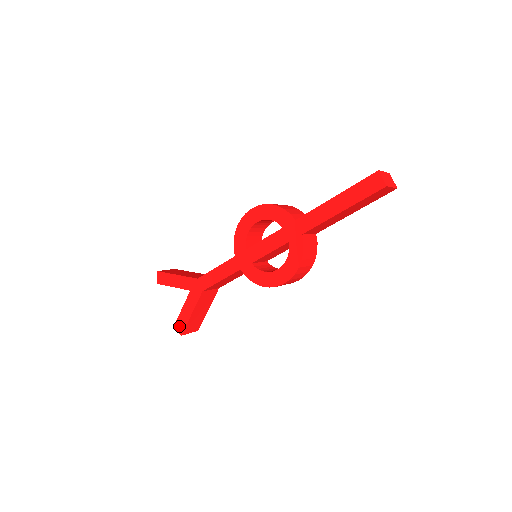
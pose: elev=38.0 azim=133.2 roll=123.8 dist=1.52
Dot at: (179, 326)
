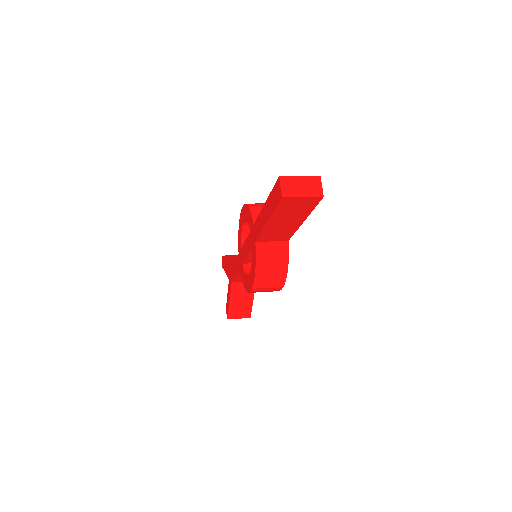
Dot at: (227, 310)
